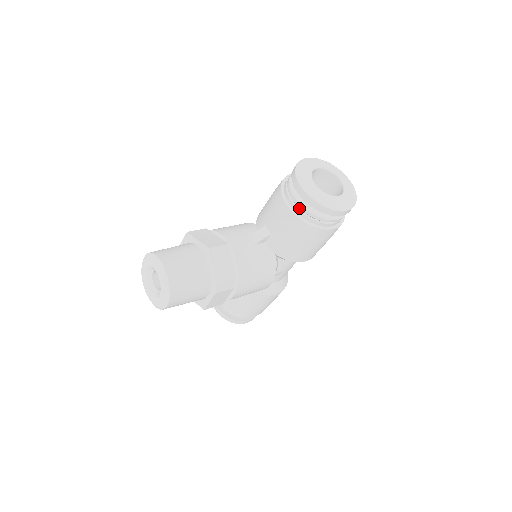
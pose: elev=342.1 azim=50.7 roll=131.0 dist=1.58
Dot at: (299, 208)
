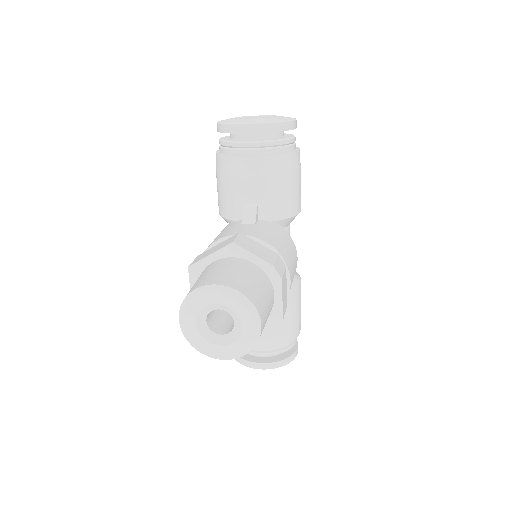
Dot at: (262, 148)
